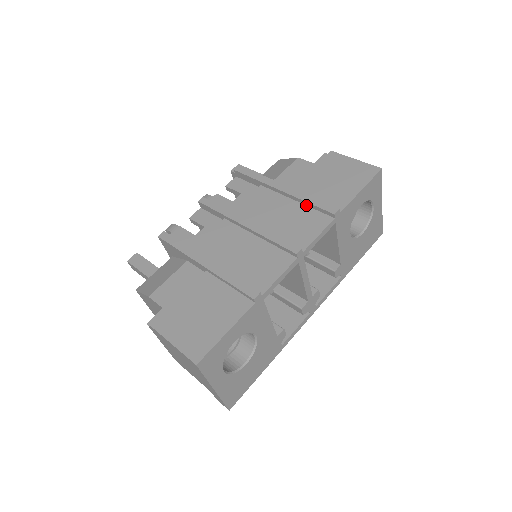
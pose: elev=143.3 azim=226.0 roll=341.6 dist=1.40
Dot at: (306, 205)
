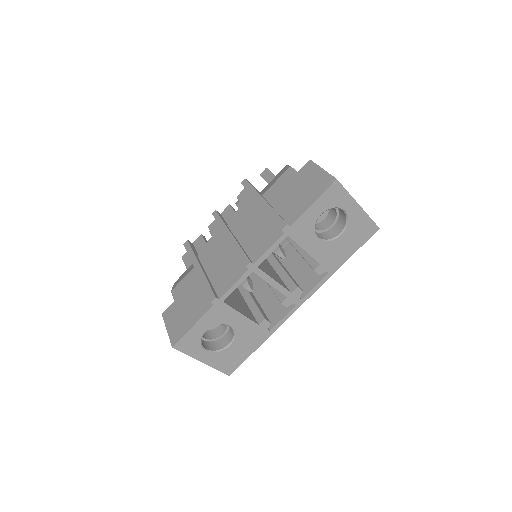
Dot at: occluded
